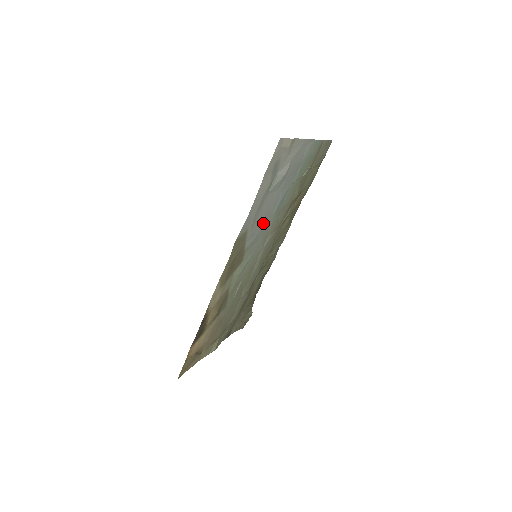
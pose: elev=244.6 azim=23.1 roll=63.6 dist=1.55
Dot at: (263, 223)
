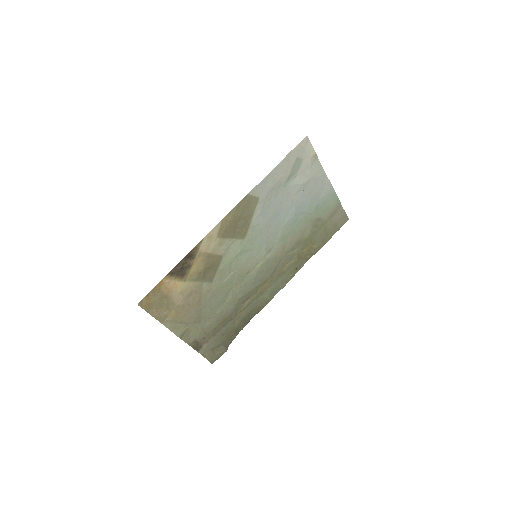
Dot at: (273, 218)
